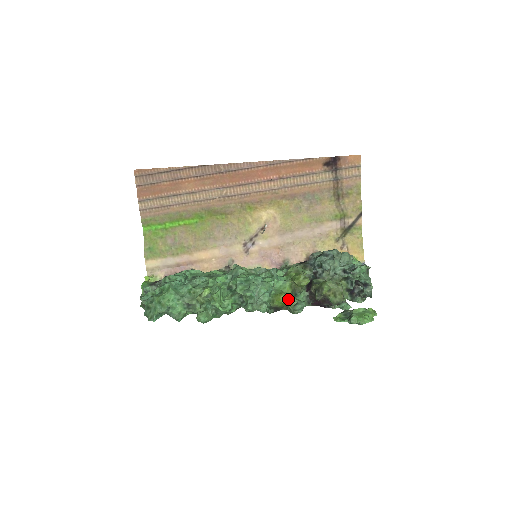
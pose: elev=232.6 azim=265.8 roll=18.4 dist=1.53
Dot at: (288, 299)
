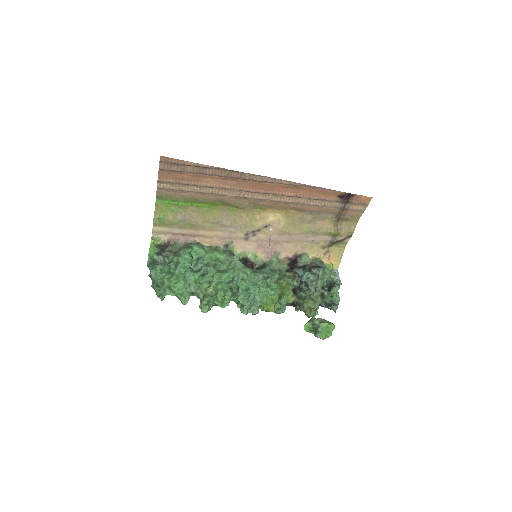
Dot at: (274, 304)
